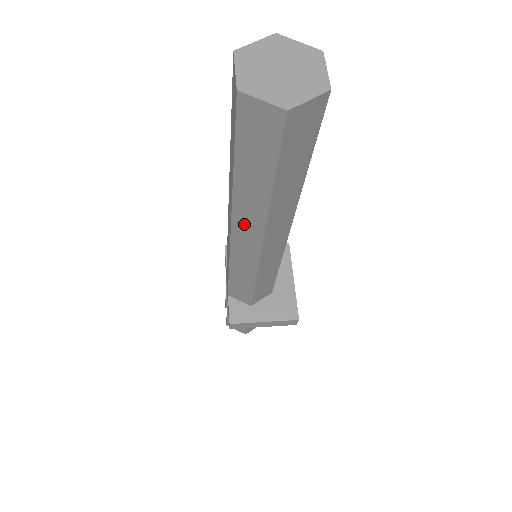
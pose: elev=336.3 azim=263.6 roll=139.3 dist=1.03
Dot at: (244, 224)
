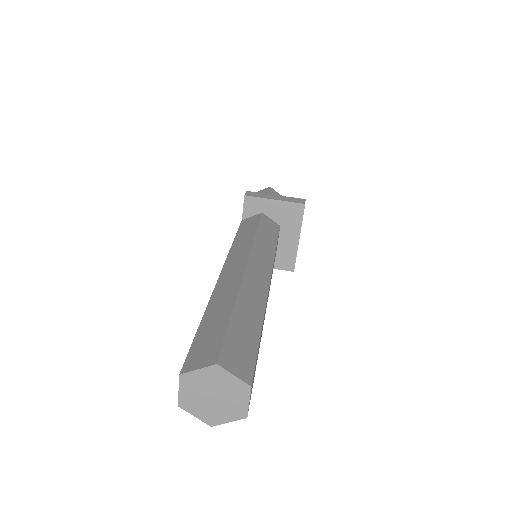
Dot at: occluded
